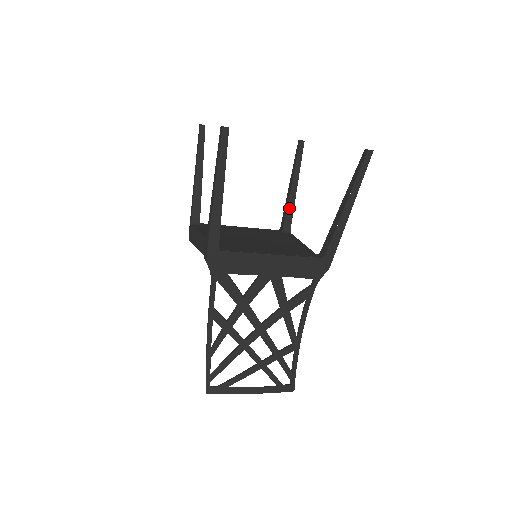
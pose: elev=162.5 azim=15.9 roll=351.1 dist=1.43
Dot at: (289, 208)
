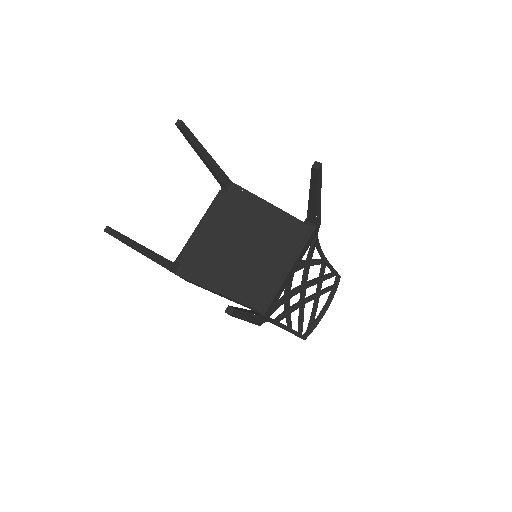
Dot at: (218, 173)
